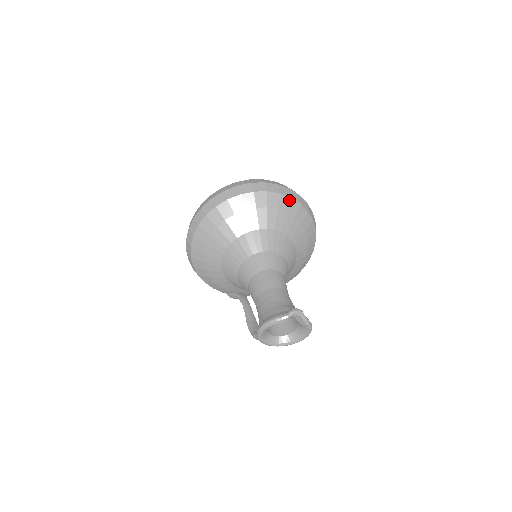
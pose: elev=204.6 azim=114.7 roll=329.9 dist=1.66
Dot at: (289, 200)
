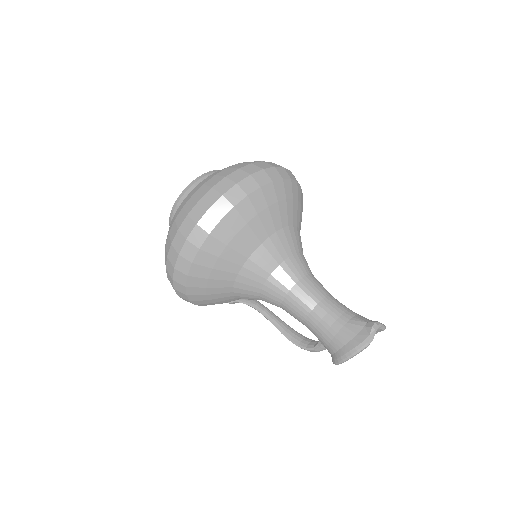
Dot at: (282, 183)
